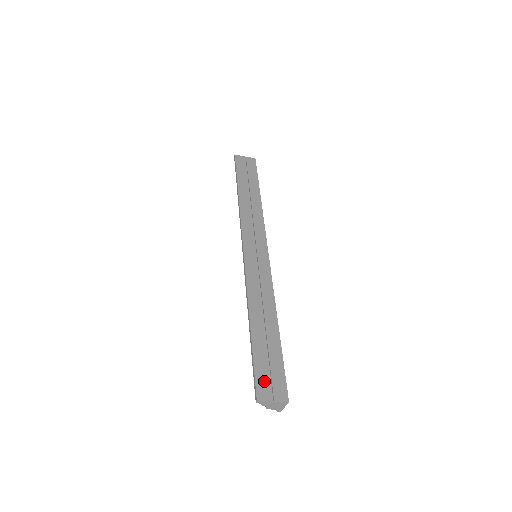
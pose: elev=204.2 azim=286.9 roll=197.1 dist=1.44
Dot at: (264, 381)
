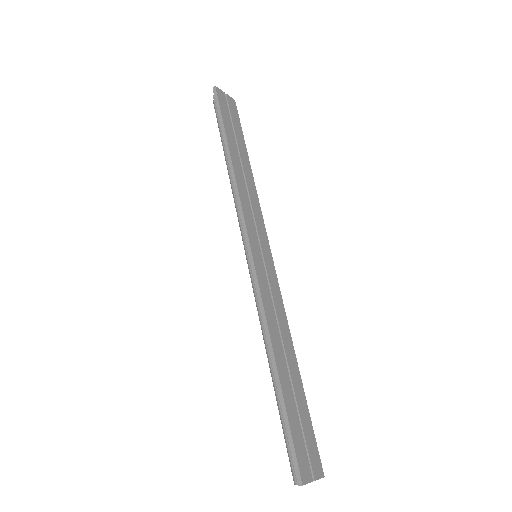
Dot at: (303, 453)
